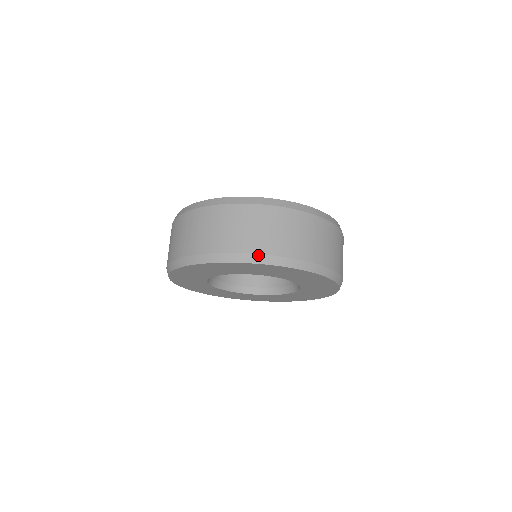
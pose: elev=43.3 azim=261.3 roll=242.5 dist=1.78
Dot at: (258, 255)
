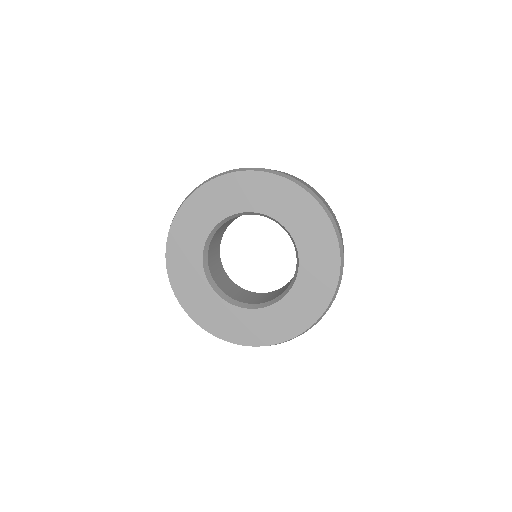
Dot at: (203, 183)
